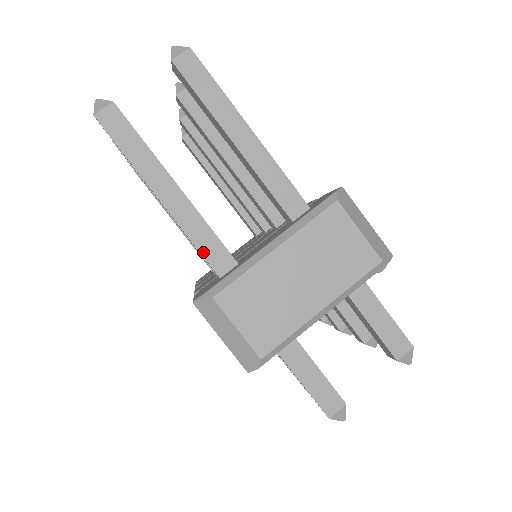
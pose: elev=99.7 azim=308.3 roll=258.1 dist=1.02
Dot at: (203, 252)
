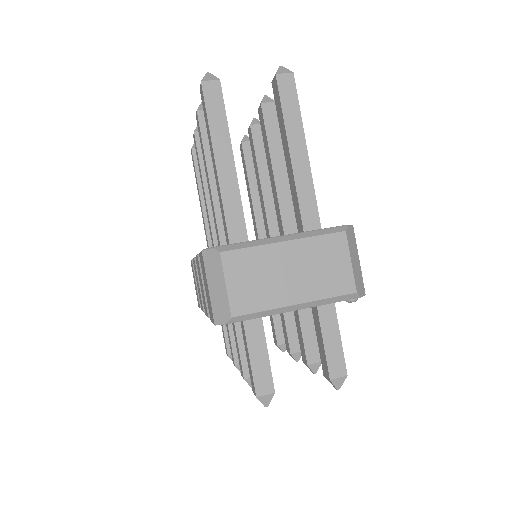
Dot at: (227, 219)
